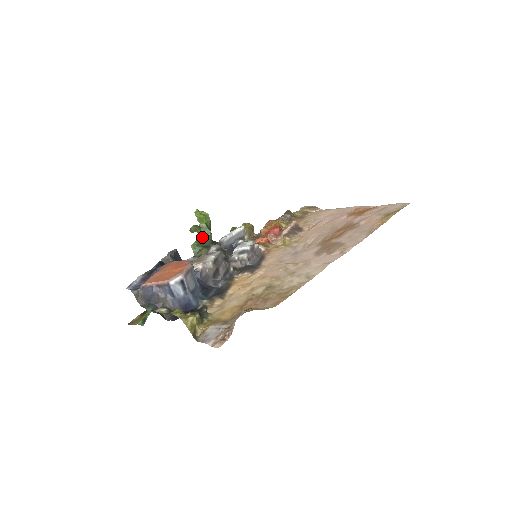
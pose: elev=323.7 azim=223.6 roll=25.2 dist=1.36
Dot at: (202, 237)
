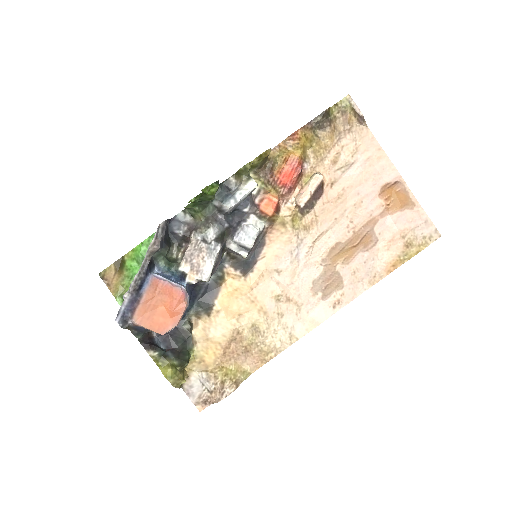
Dot at: (201, 199)
